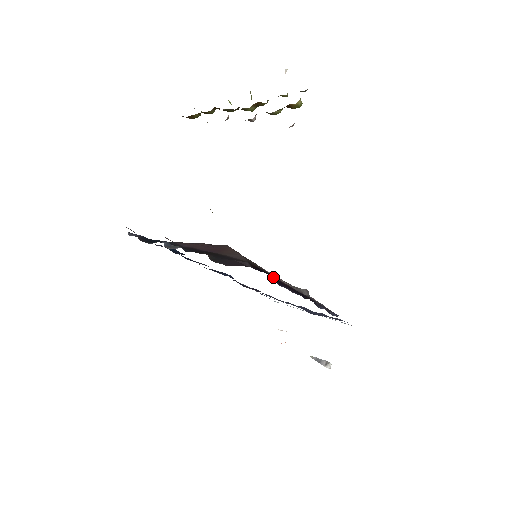
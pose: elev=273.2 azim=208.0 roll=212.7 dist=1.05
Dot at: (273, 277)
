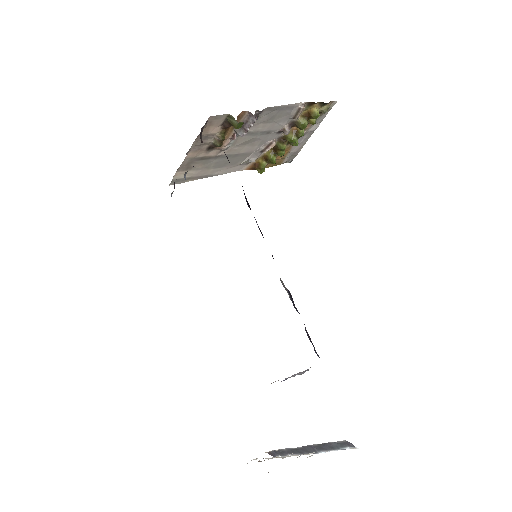
Dot at: (245, 196)
